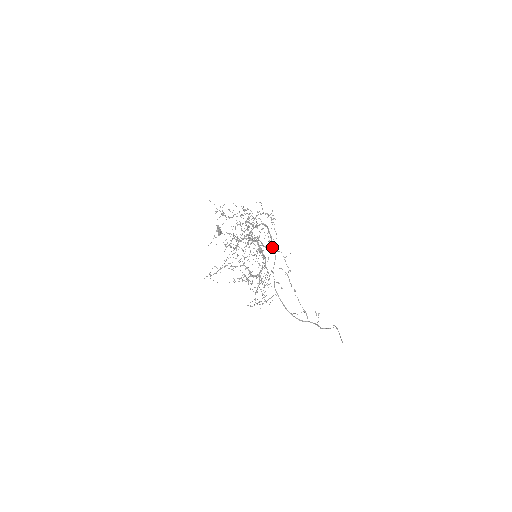
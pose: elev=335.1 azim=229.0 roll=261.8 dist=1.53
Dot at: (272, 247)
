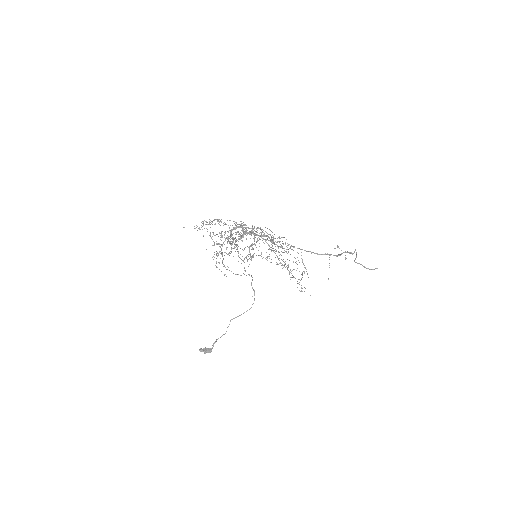
Dot at: occluded
